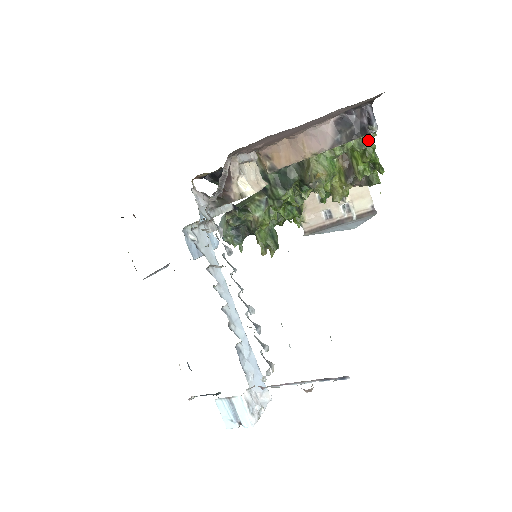
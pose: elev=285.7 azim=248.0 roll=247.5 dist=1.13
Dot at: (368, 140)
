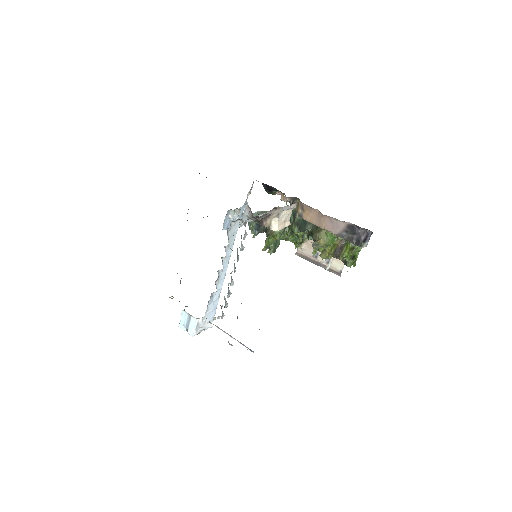
Dot at: occluded
